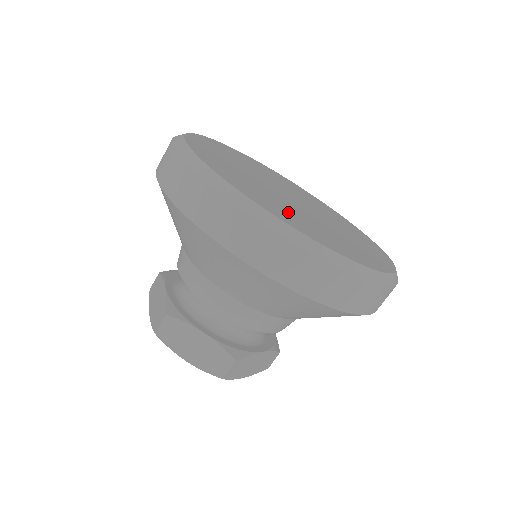
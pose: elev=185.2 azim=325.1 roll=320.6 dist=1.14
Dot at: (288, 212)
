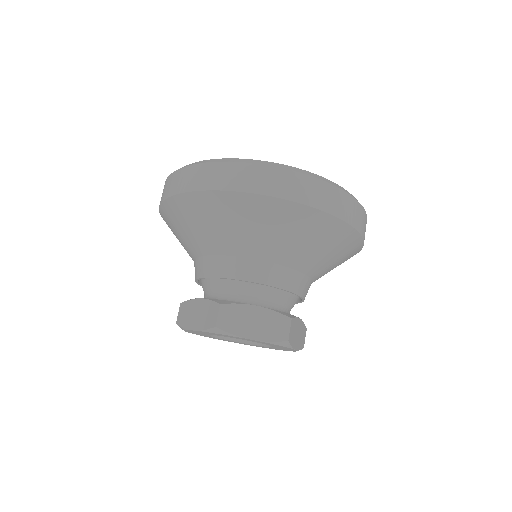
Dot at: occluded
